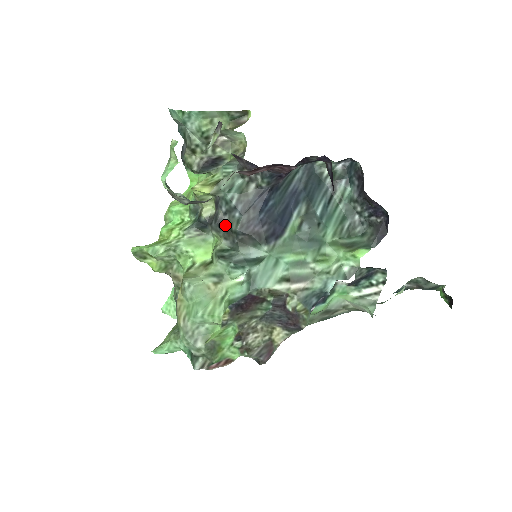
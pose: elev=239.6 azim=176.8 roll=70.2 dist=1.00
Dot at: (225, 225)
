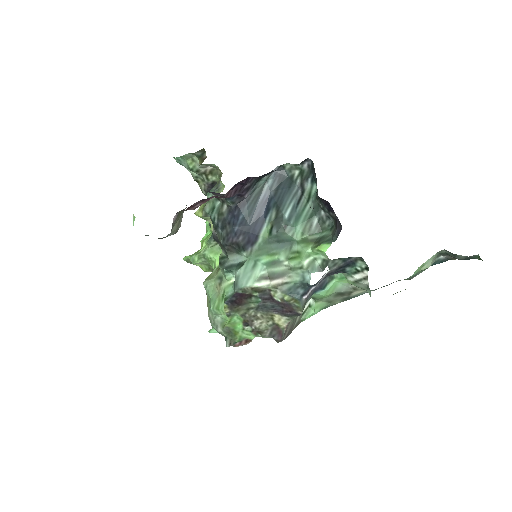
Dot at: (217, 239)
